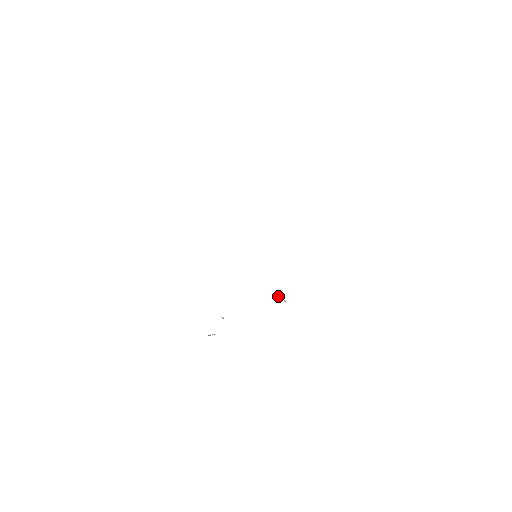
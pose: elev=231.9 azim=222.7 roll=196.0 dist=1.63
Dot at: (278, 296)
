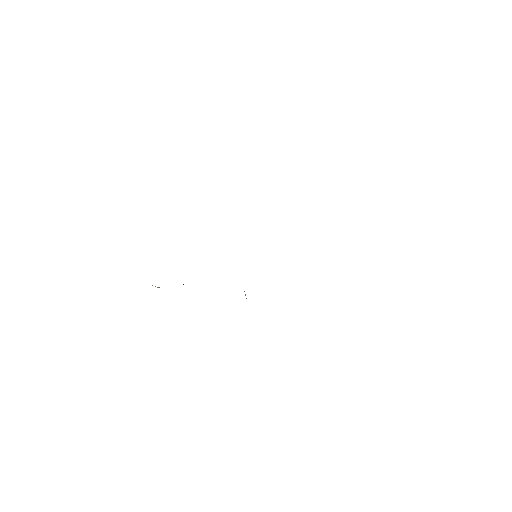
Dot at: occluded
